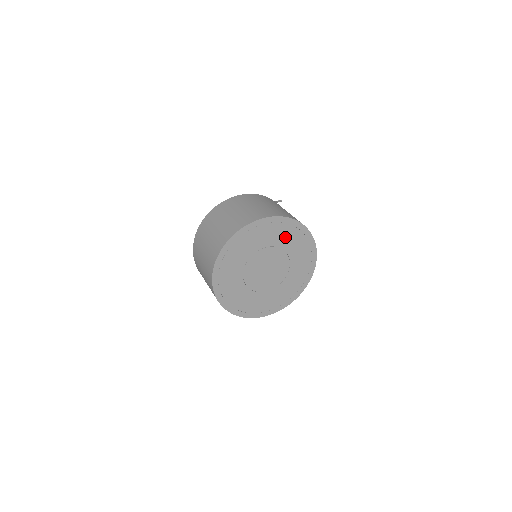
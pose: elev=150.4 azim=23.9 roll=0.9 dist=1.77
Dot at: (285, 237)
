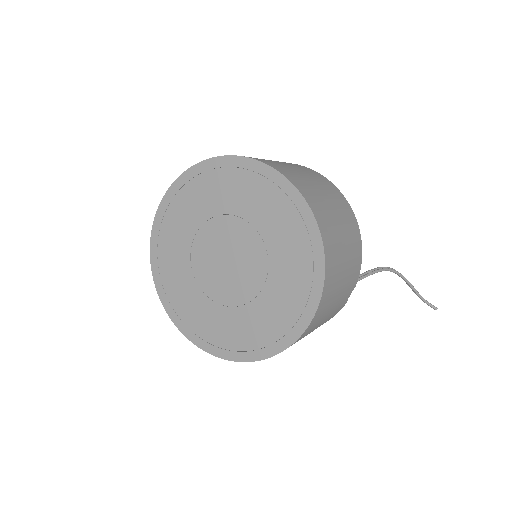
Dot at: (280, 227)
